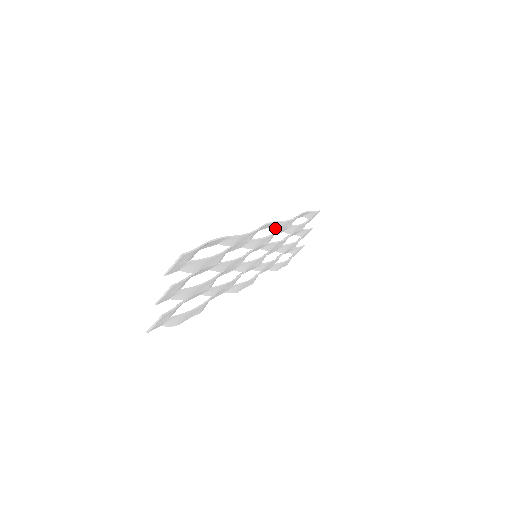
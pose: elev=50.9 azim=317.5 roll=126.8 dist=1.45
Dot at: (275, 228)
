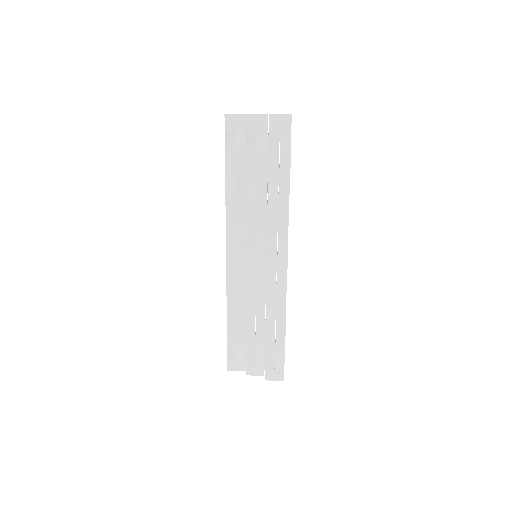
Dot at: (279, 237)
